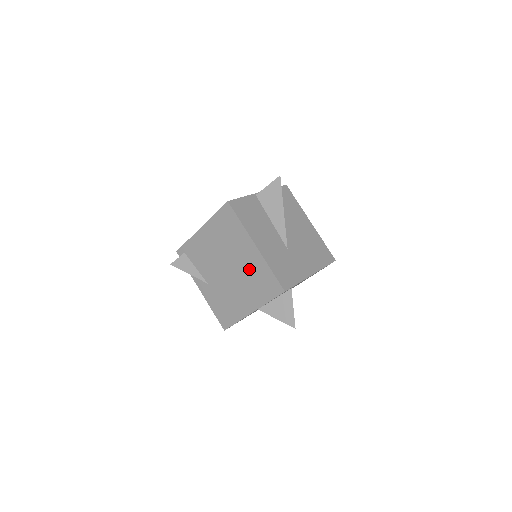
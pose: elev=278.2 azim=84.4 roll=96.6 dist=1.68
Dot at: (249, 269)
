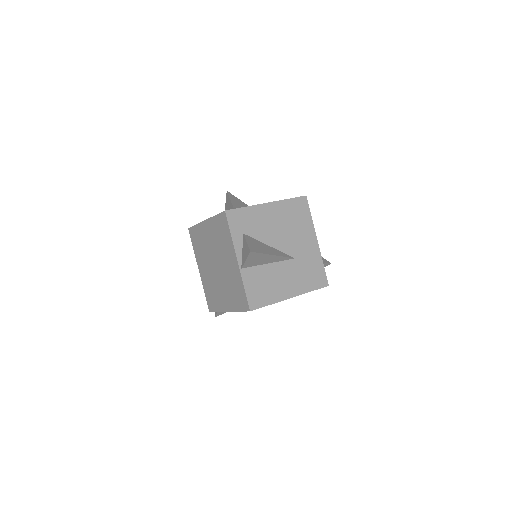
Dot at: occluded
